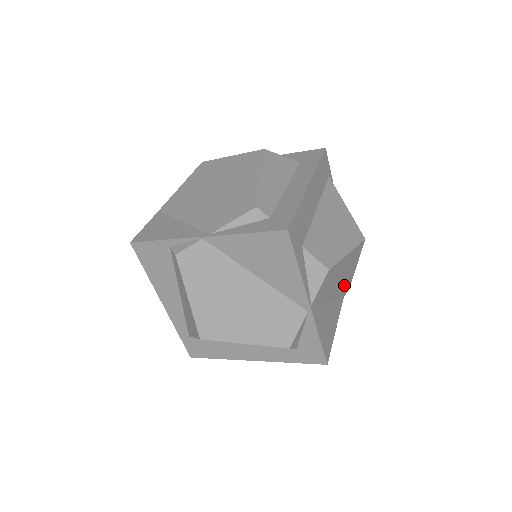
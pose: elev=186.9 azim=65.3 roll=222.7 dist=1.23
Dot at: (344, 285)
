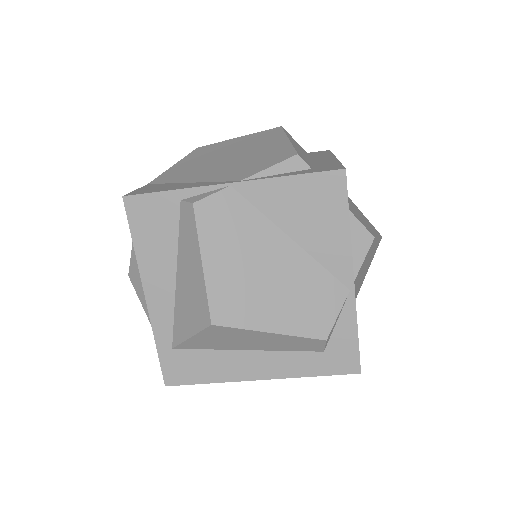
Dot at: (356, 294)
